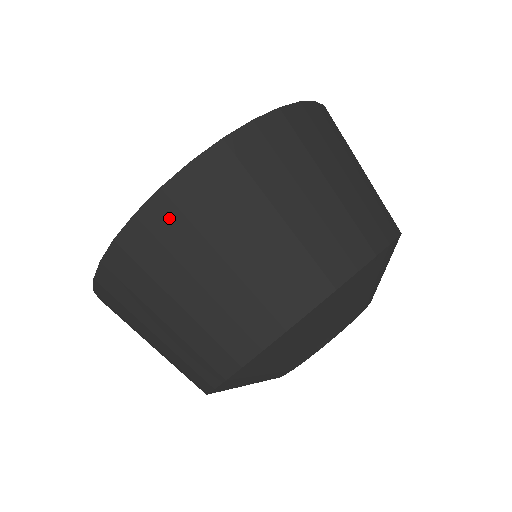
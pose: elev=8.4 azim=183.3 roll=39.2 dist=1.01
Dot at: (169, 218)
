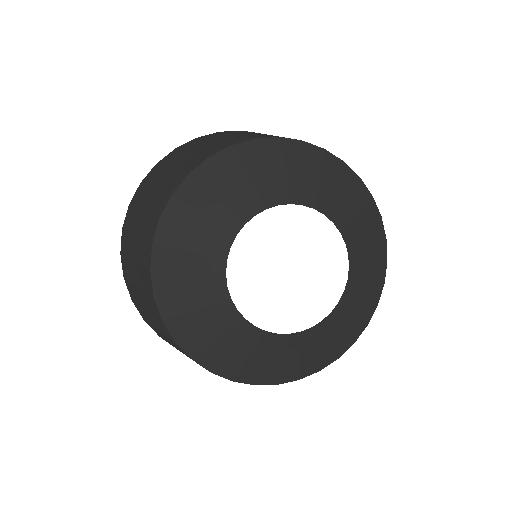
Dot at: (125, 240)
